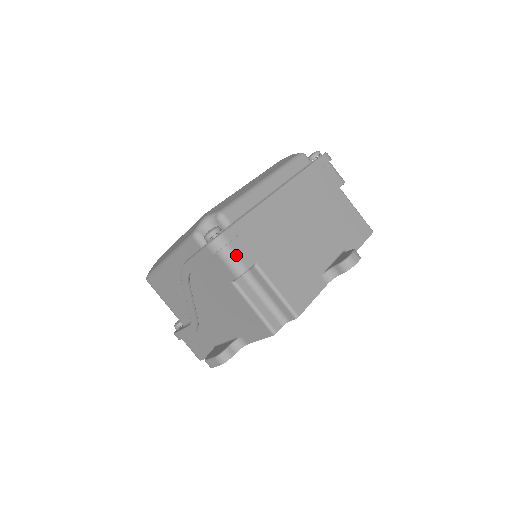
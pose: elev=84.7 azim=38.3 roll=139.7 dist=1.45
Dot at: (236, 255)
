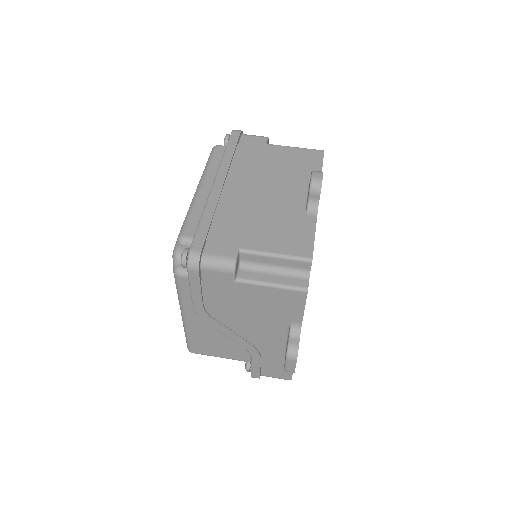
Dot at: (216, 256)
